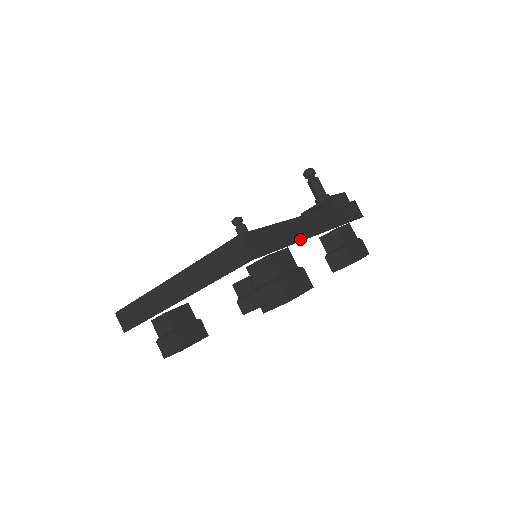
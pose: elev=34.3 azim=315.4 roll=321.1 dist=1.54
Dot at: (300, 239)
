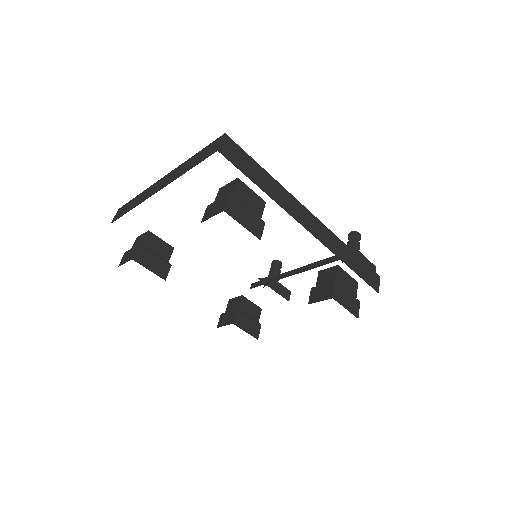
Dot at: (282, 206)
